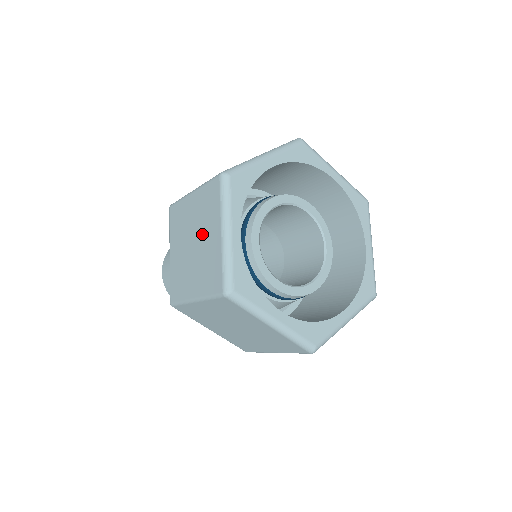
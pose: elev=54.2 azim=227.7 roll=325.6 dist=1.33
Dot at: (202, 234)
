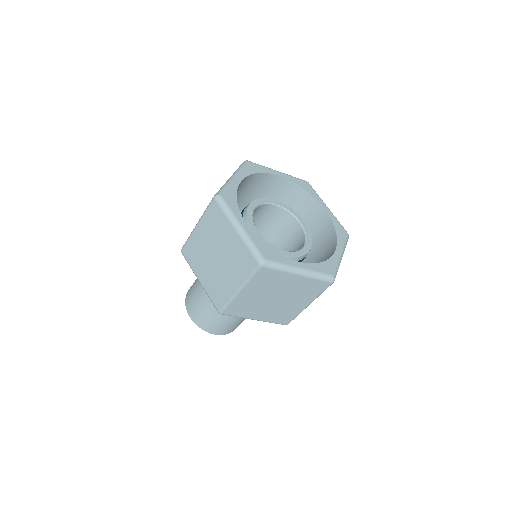
Dot at: (221, 244)
